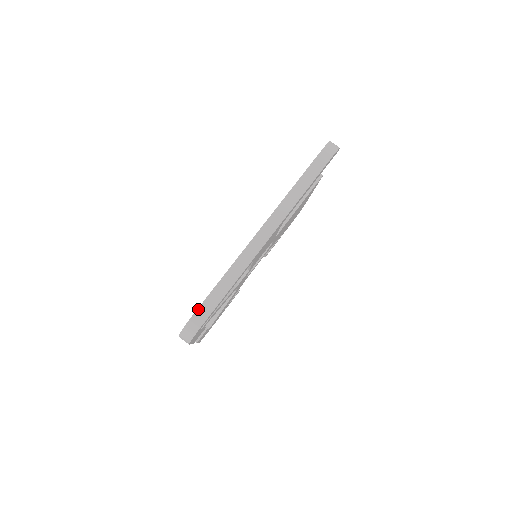
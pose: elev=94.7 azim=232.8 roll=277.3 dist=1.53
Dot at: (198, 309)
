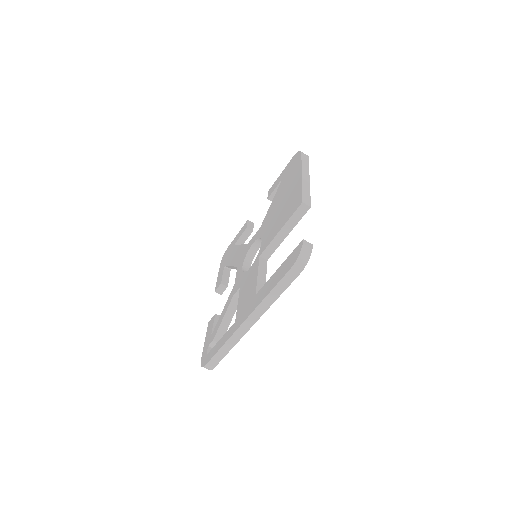
Dot at: (208, 362)
